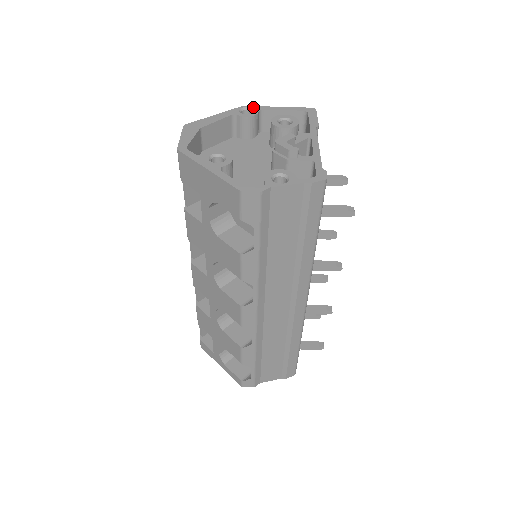
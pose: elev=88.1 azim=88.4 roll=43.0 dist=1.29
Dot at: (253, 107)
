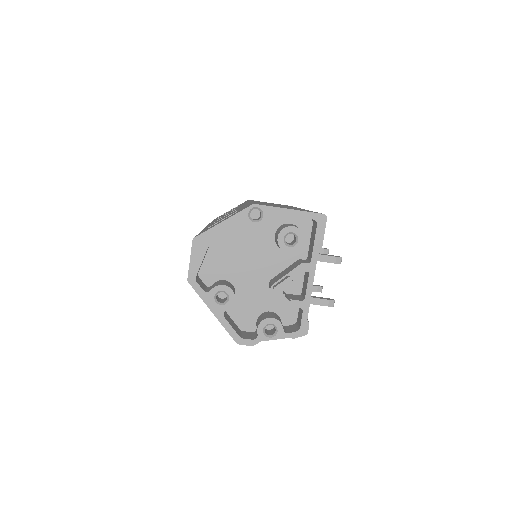
Dot at: (263, 208)
